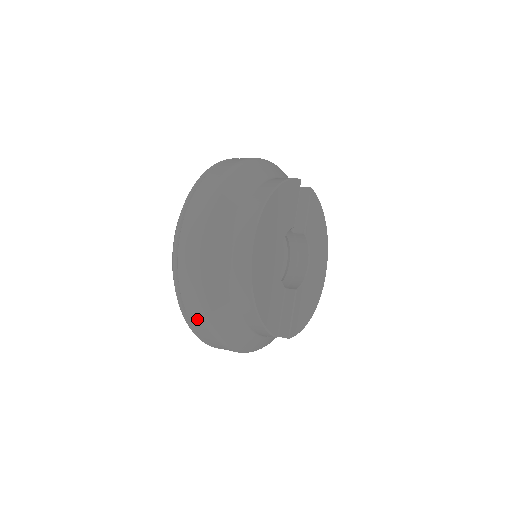
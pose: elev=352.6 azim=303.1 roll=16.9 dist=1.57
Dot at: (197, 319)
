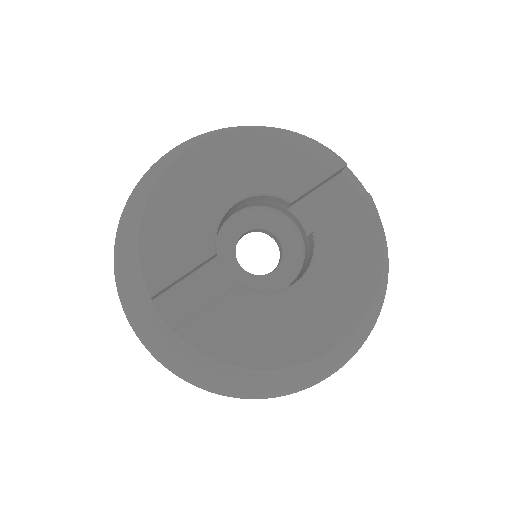
Dot at: occluded
